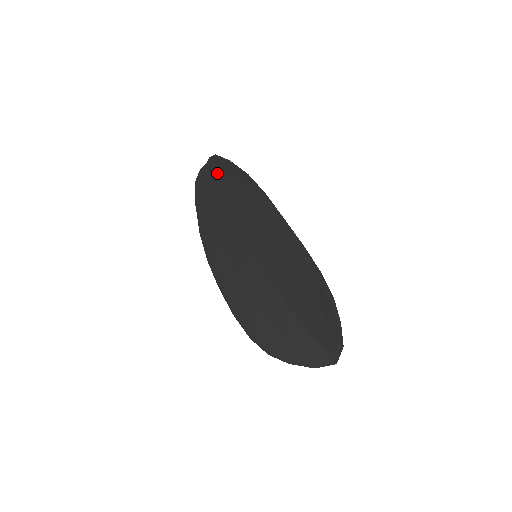
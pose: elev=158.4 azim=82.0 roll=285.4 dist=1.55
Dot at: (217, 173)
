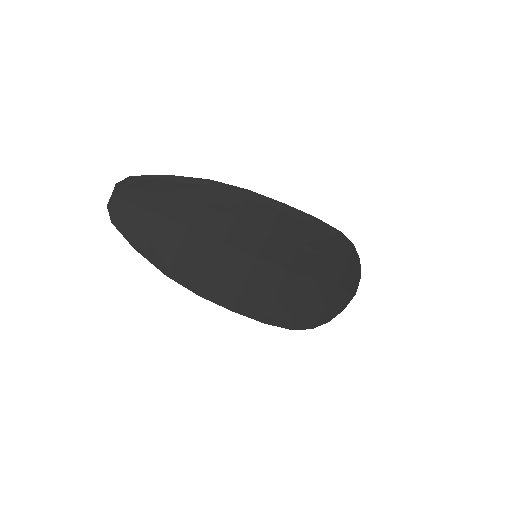
Dot at: (147, 197)
